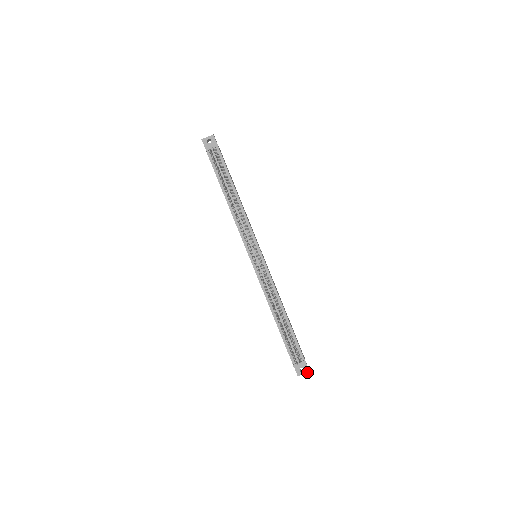
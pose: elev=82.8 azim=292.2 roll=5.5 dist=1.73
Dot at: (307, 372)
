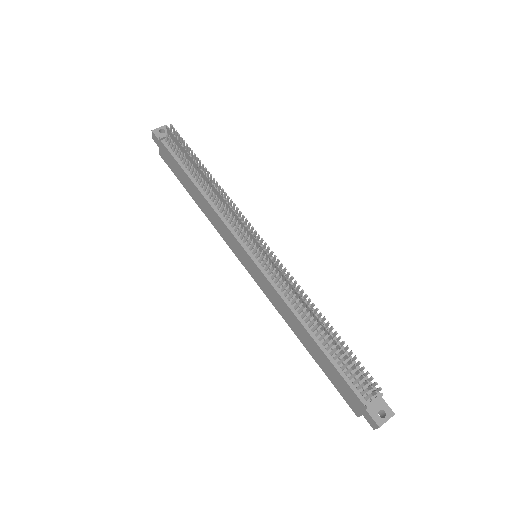
Dot at: (391, 416)
